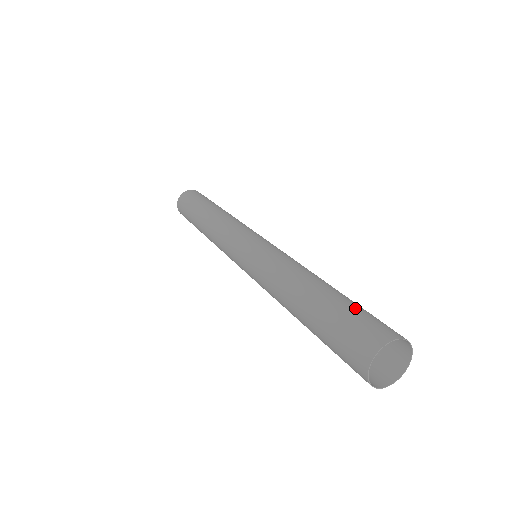
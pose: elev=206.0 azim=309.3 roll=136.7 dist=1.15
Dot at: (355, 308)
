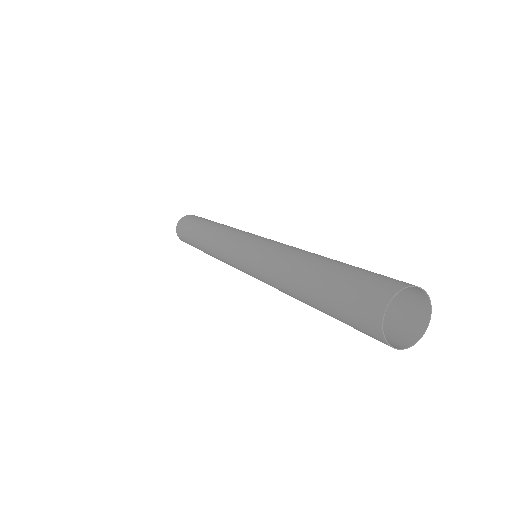
Dot at: occluded
